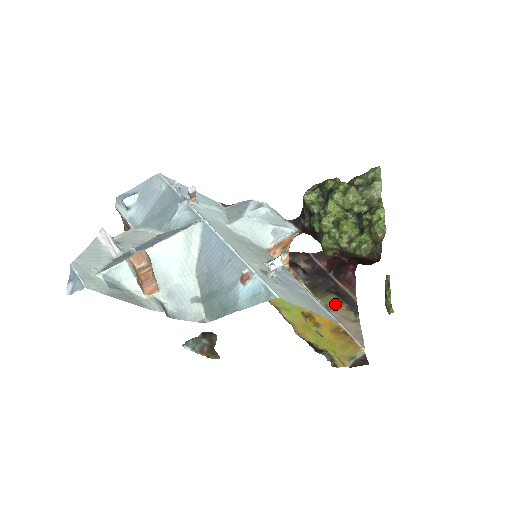
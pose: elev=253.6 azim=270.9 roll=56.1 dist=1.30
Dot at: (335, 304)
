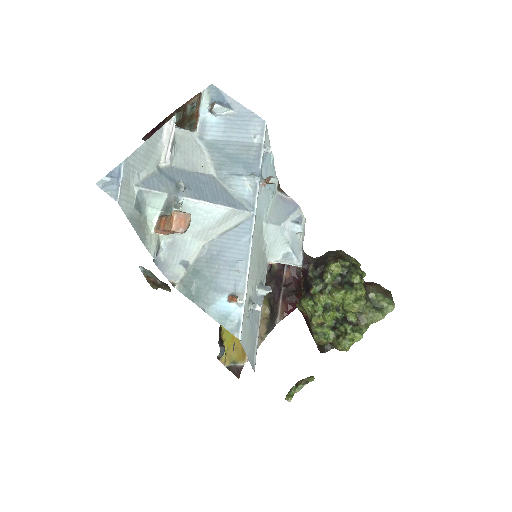
Dot at: (263, 316)
